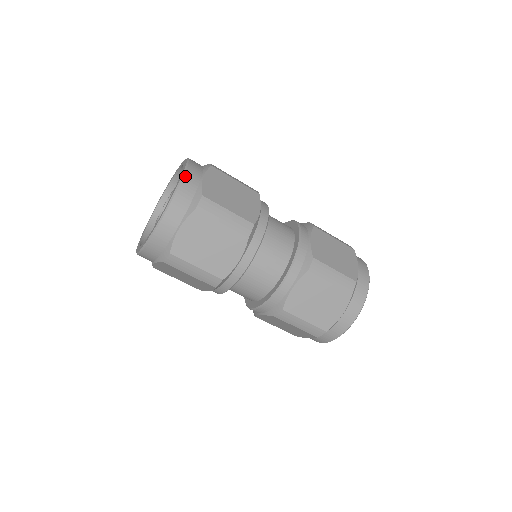
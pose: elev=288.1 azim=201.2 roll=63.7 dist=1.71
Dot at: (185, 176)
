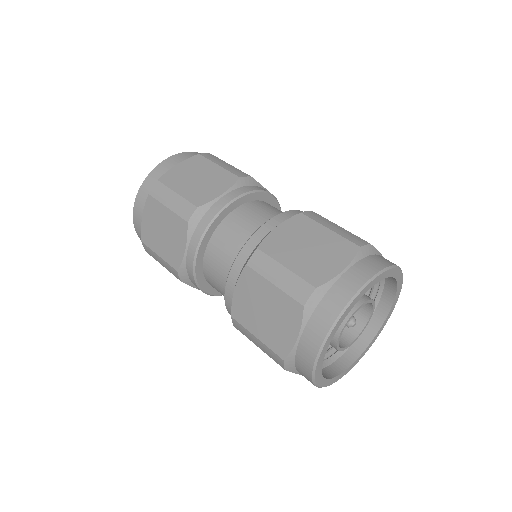
Dot at: occluded
